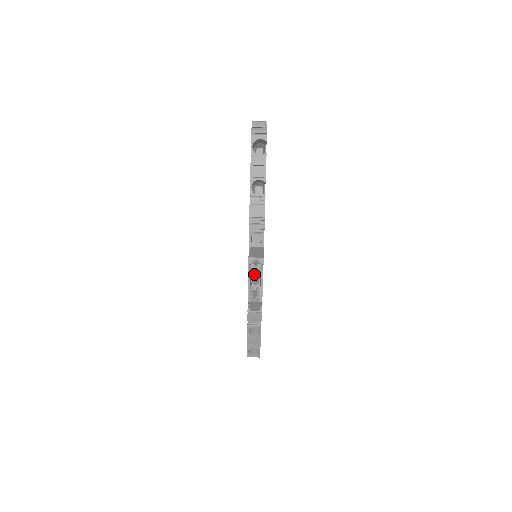
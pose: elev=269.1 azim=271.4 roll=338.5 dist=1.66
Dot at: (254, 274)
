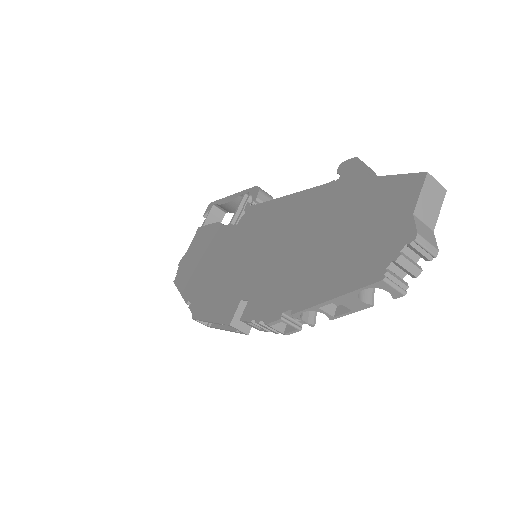
Dot at: occluded
